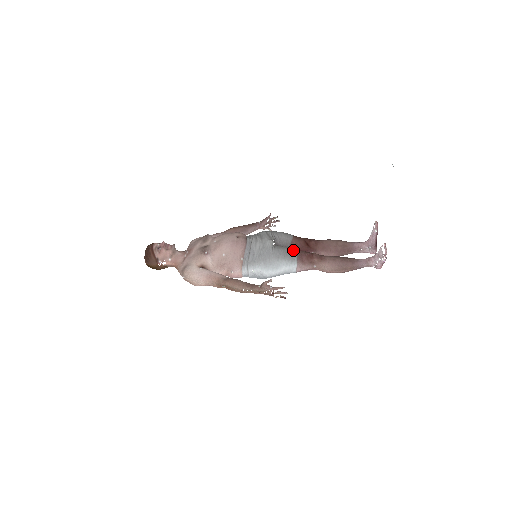
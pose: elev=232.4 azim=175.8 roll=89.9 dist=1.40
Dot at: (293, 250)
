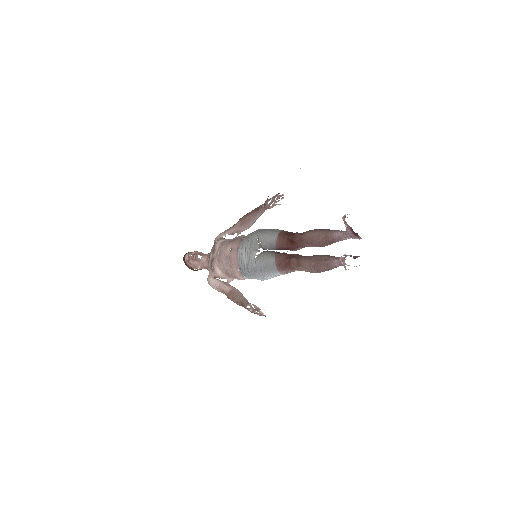
Dot at: (273, 260)
